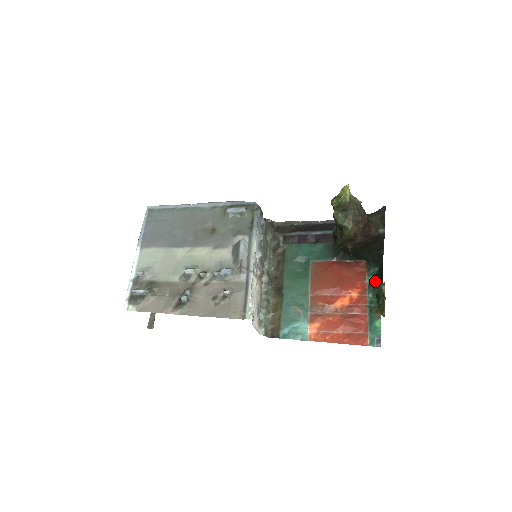
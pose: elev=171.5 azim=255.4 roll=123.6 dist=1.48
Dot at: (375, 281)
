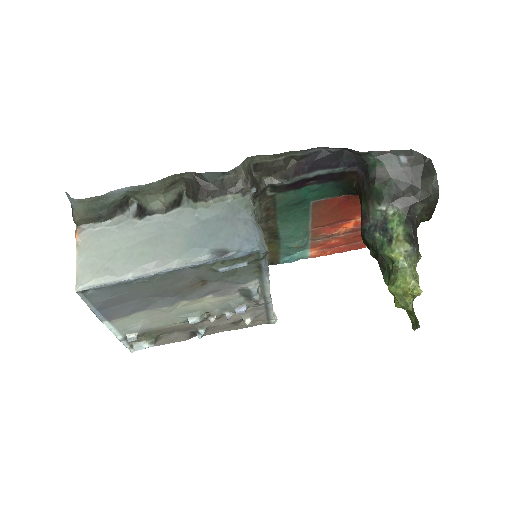
Dot at: occluded
